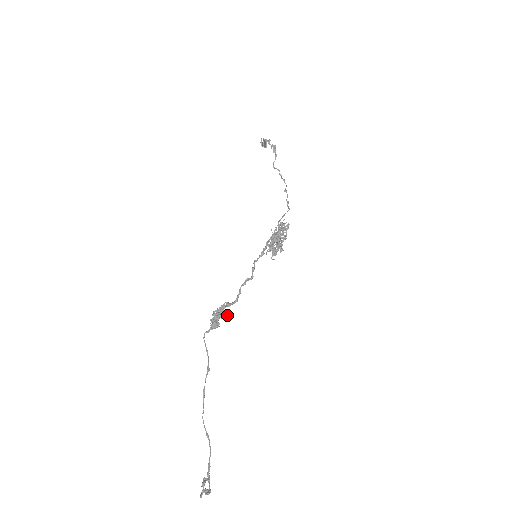
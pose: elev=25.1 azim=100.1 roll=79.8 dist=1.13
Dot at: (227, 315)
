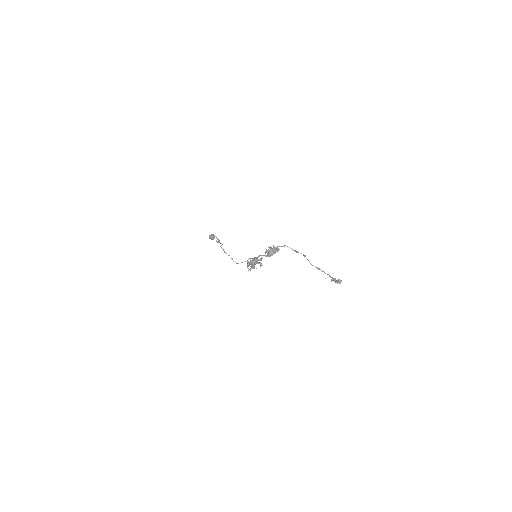
Dot at: occluded
